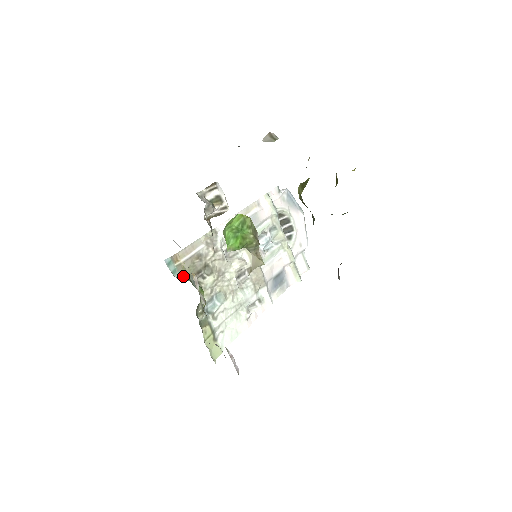
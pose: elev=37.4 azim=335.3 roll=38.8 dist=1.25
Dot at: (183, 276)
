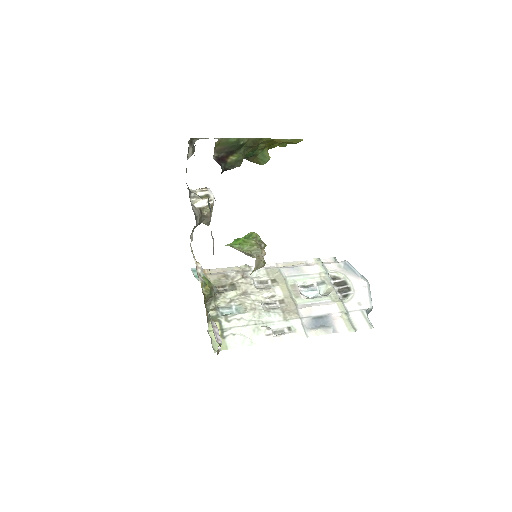
Dot at: occluded
